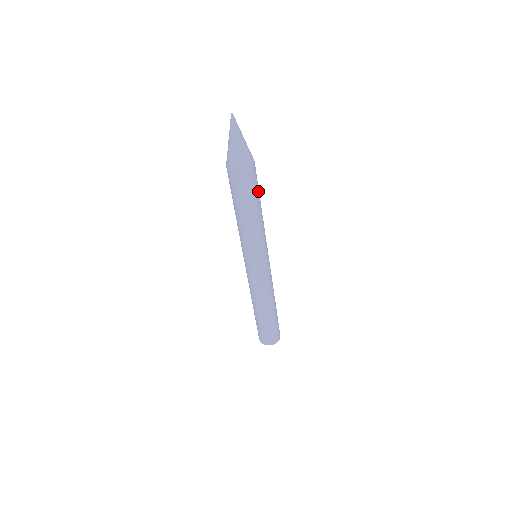
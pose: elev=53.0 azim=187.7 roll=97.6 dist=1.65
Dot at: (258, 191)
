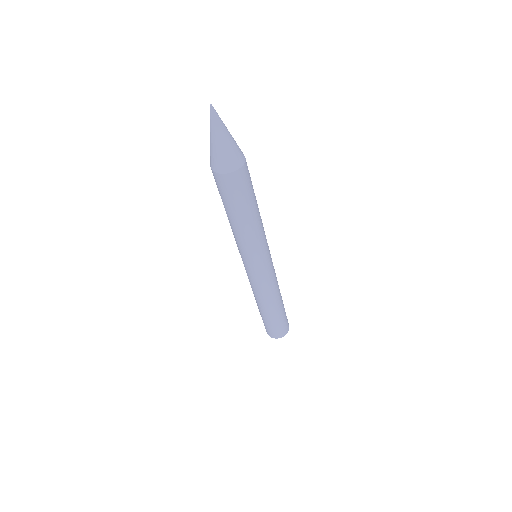
Dot at: (252, 187)
